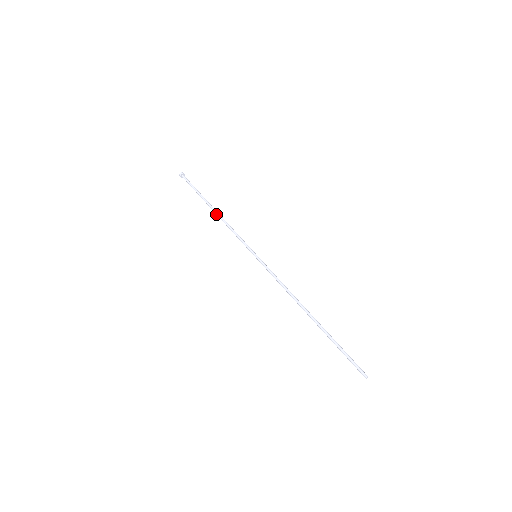
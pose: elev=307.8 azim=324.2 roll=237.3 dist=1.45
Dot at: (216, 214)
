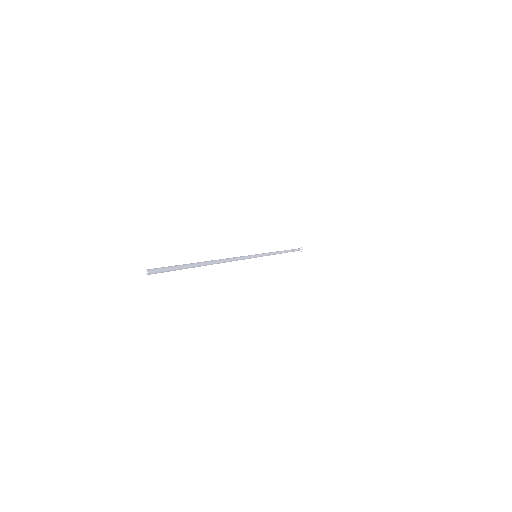
Dot at: occluded
